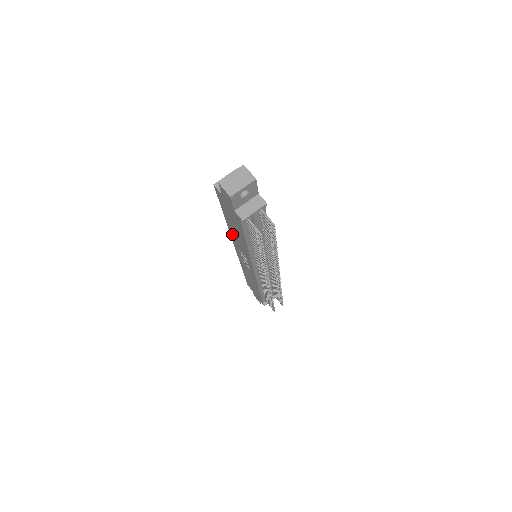
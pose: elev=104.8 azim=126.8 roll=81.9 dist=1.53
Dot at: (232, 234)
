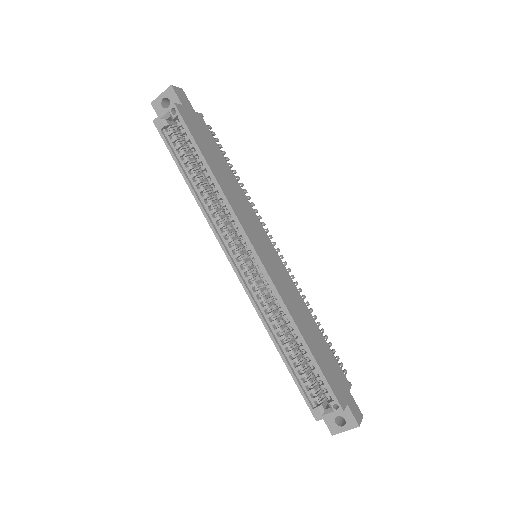
Dot at: (263, 317)
